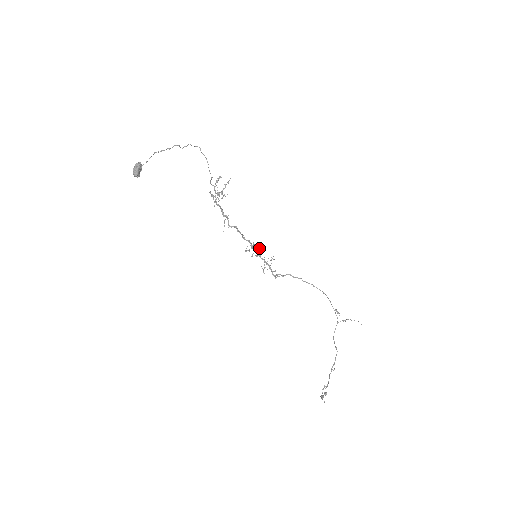
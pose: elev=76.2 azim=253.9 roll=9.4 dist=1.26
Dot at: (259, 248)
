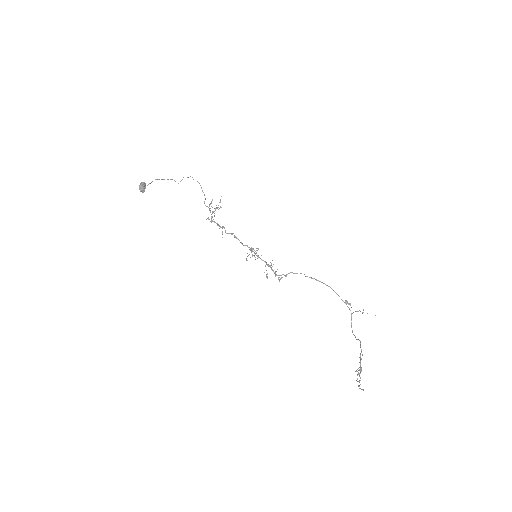
Dot at: (257, 248)
